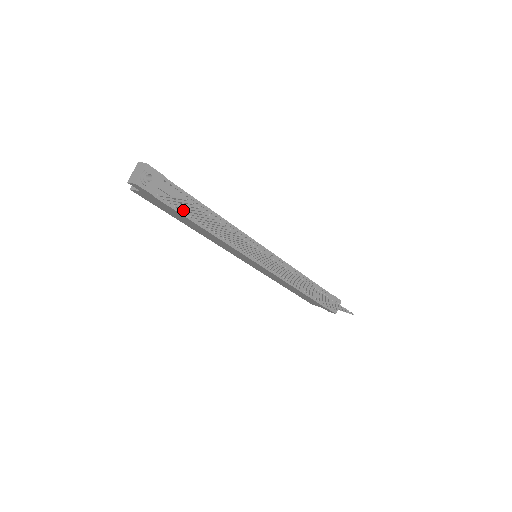
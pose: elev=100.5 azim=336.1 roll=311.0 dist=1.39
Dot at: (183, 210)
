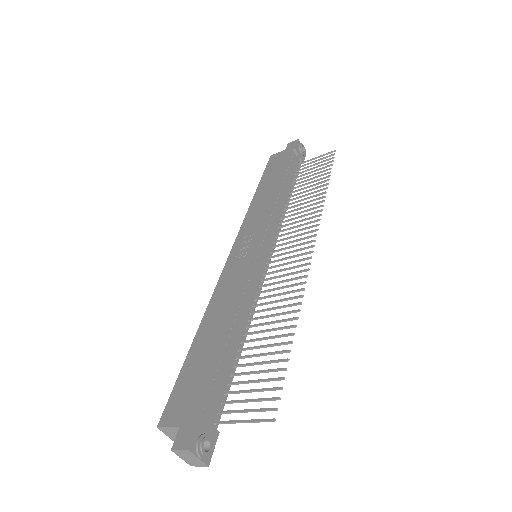
Dot at: occluded
